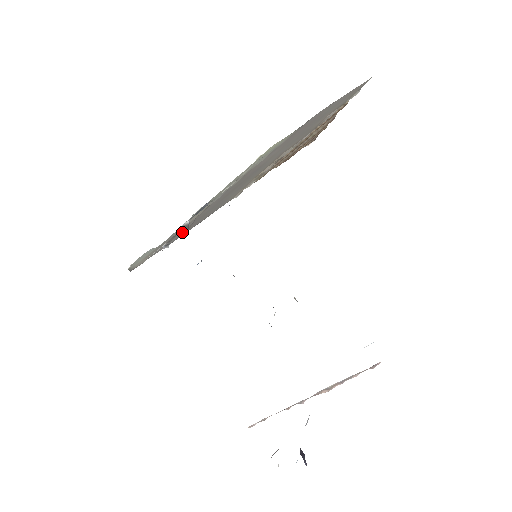
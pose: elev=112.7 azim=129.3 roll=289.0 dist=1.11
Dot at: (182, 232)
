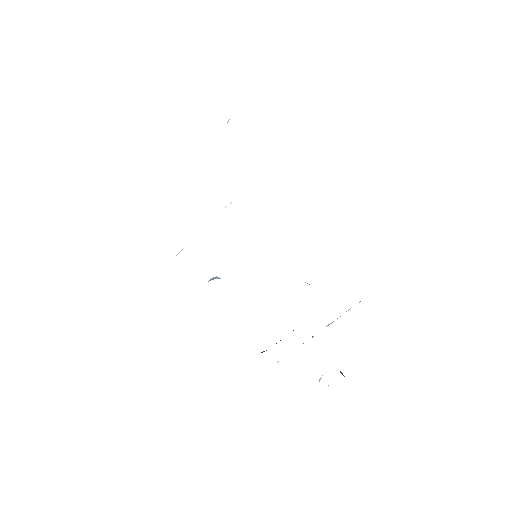
Dot at: occluded
